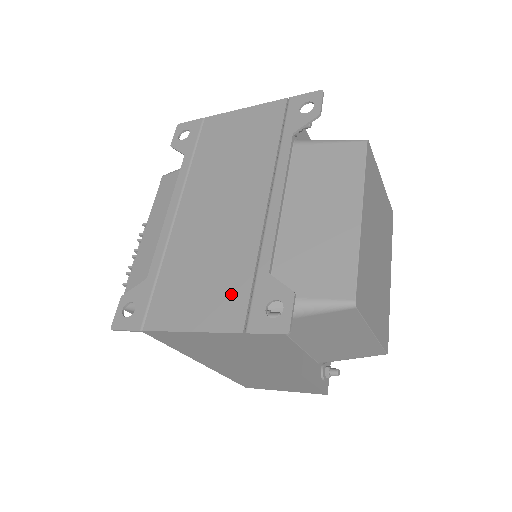
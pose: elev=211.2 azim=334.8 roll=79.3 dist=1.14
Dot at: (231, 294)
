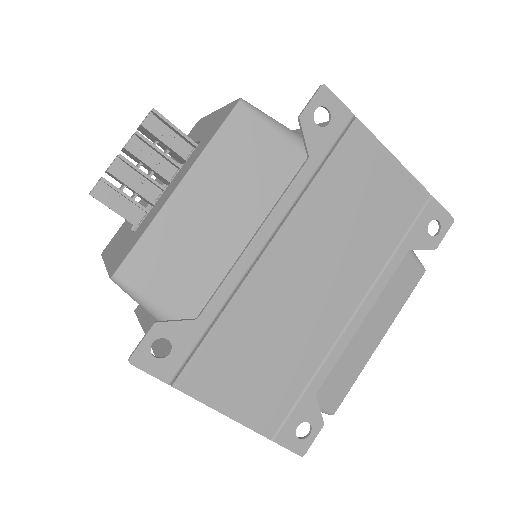
Dot at: (278, 397)
